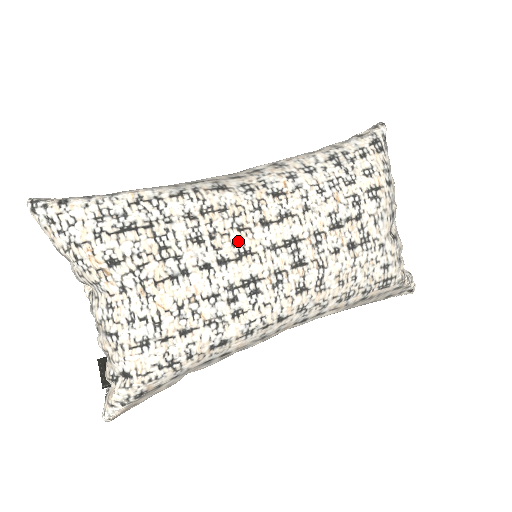
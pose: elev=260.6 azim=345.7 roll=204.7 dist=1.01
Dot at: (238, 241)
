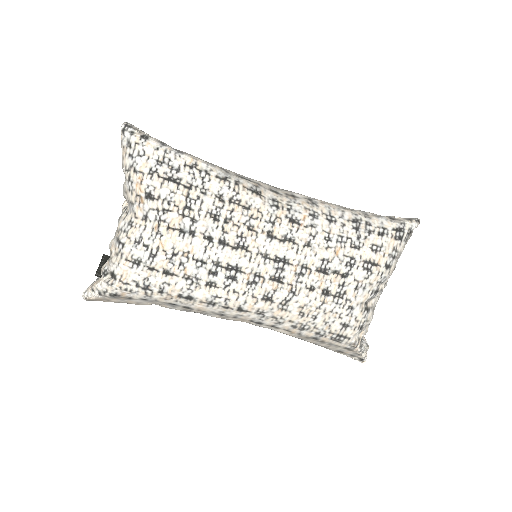
Dot at: (243, 236)
